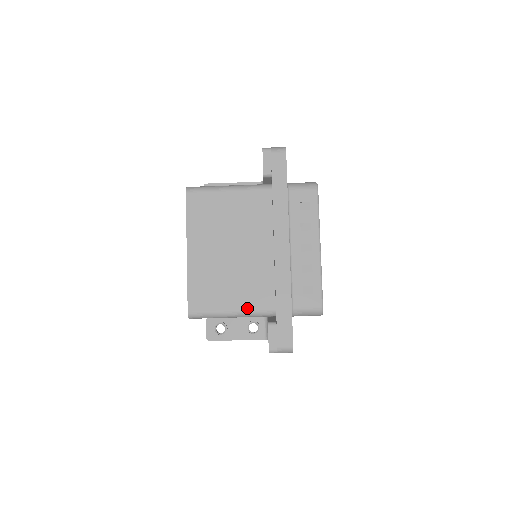
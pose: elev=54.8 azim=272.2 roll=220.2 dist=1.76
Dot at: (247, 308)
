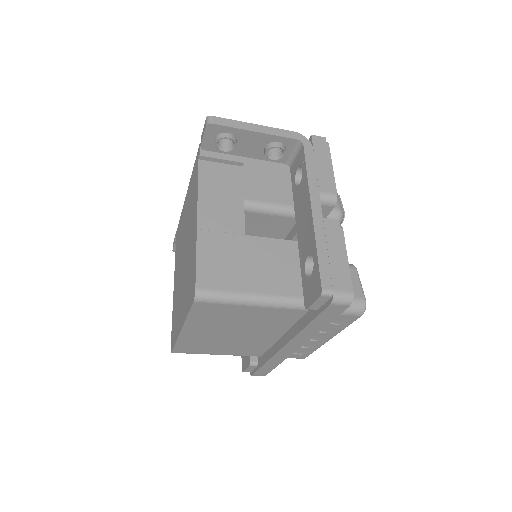
Dot at: (234, 355)
